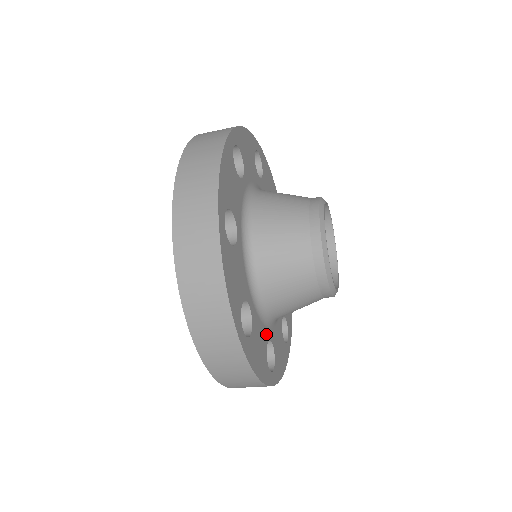
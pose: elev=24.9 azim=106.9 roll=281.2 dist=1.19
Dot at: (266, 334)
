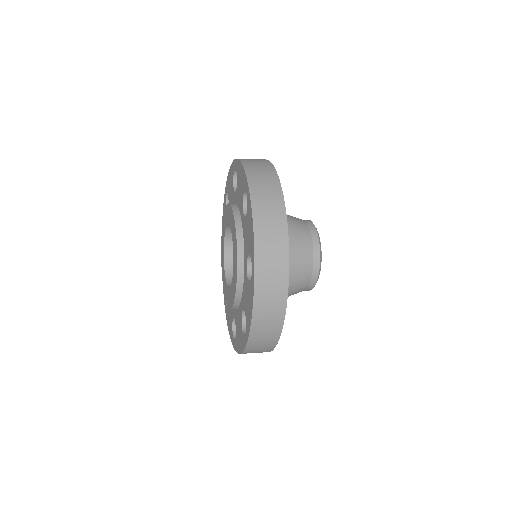
Dot at: occluded
